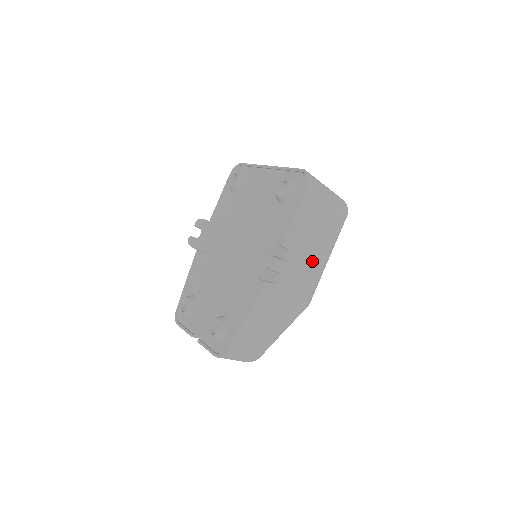
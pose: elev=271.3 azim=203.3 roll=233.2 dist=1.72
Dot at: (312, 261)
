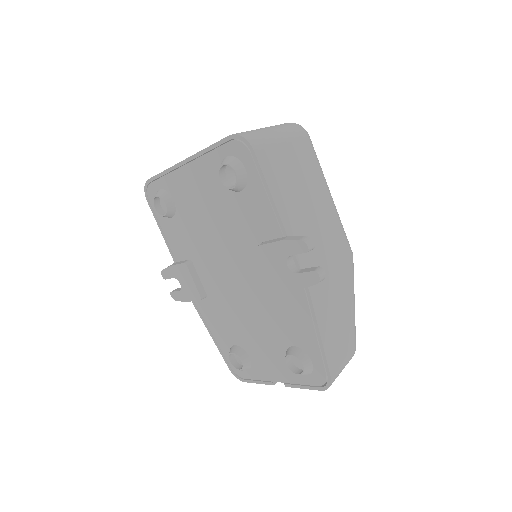
Dot at: (322, 215)
